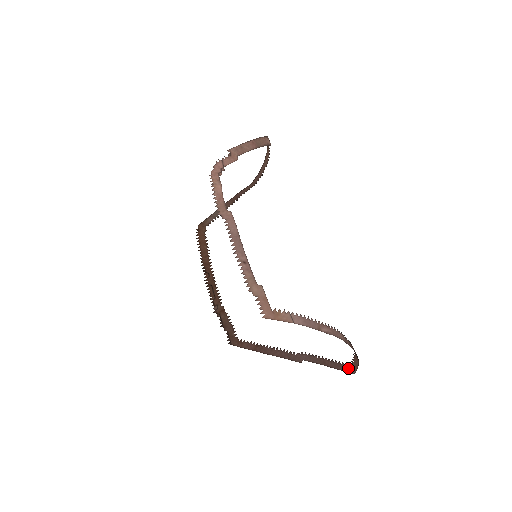
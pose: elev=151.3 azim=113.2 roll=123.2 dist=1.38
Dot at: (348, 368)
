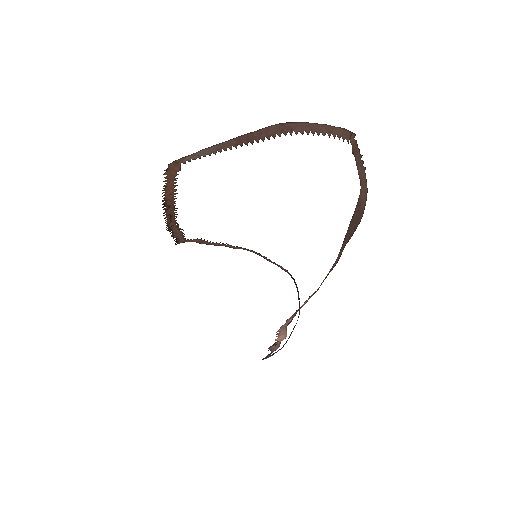
Dot at: (279, 266)
